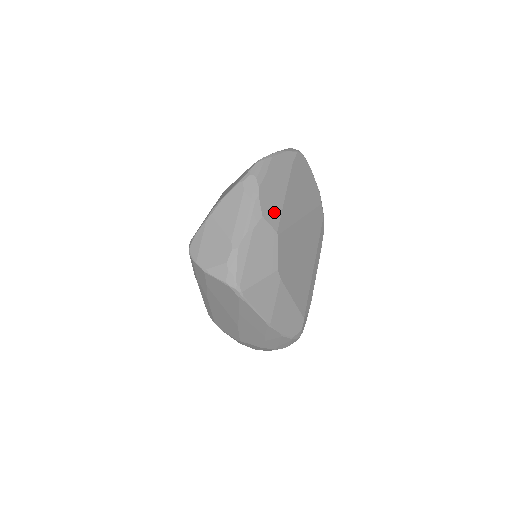
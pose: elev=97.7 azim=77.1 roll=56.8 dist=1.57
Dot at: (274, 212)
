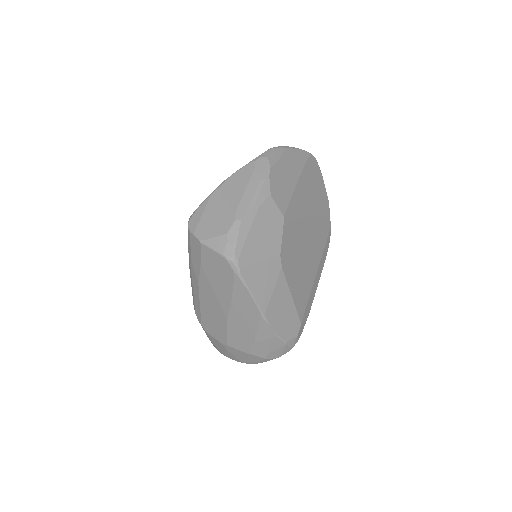
Dot at: (283, 197)
